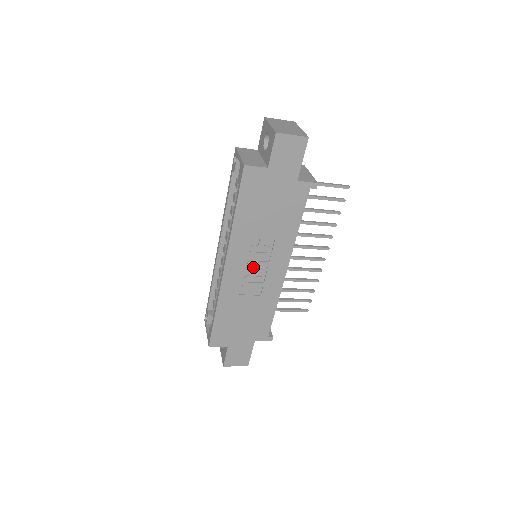
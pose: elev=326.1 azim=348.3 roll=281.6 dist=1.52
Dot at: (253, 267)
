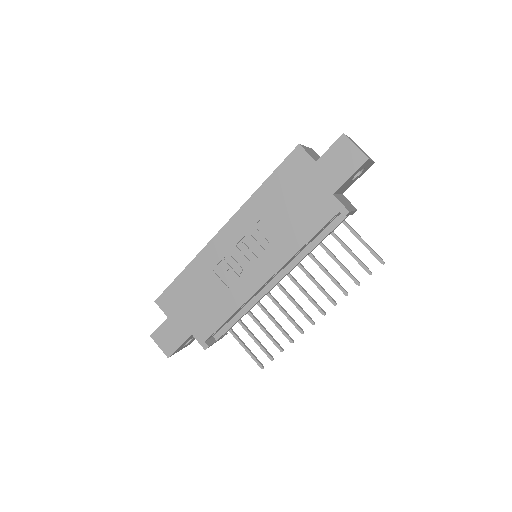
Dot at: (242, 252)
